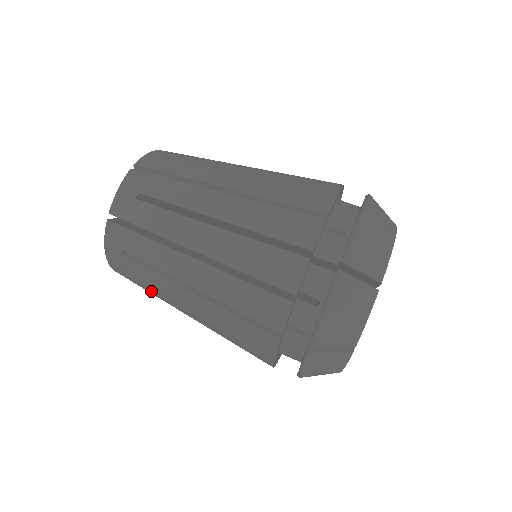
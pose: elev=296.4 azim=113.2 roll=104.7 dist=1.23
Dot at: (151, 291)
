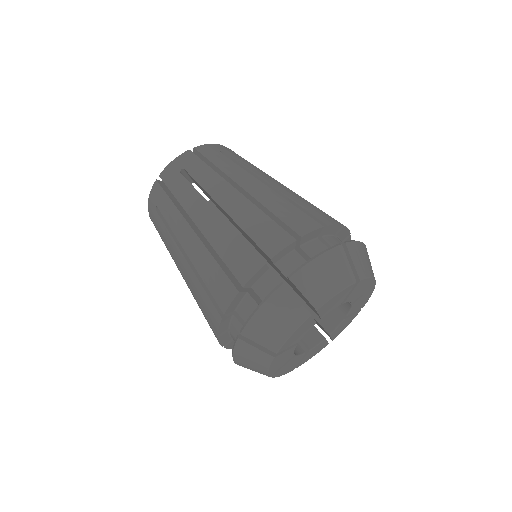
Dot at: (166, 247)
